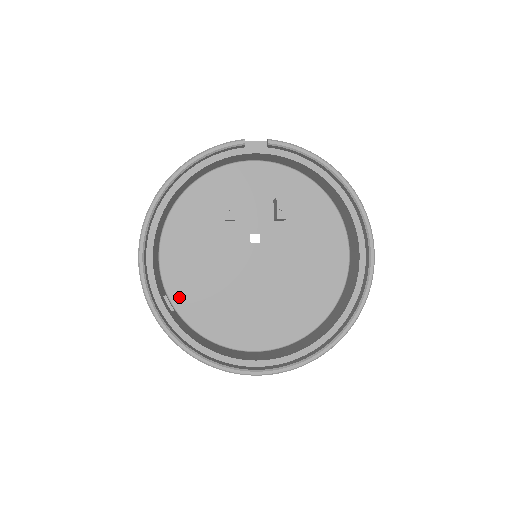
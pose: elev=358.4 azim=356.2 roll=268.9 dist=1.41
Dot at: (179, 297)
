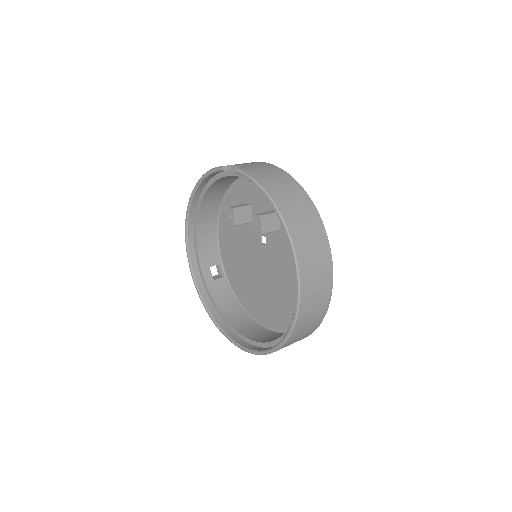
Dot at: (228, 268)
